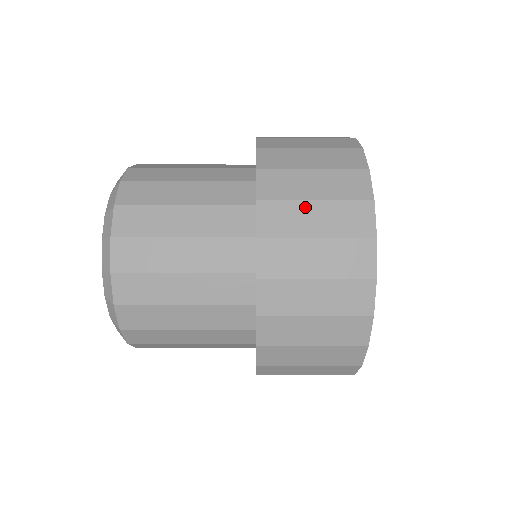
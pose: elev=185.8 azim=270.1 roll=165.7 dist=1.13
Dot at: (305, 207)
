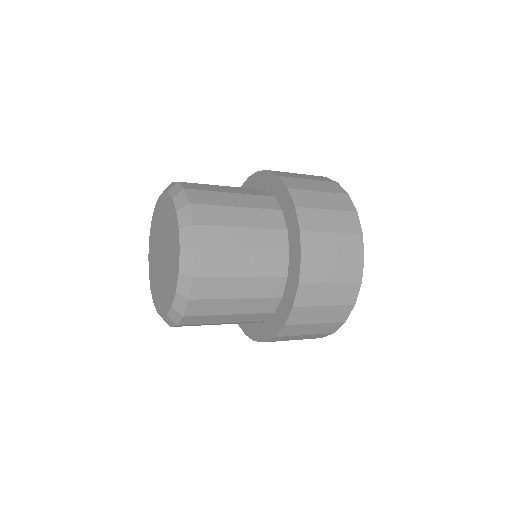
Dot at: (327, 237)
